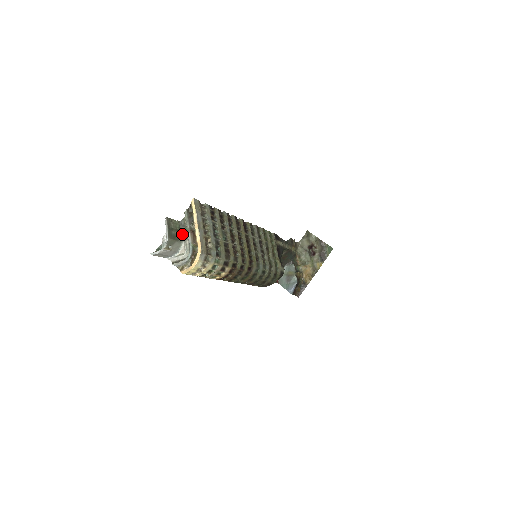
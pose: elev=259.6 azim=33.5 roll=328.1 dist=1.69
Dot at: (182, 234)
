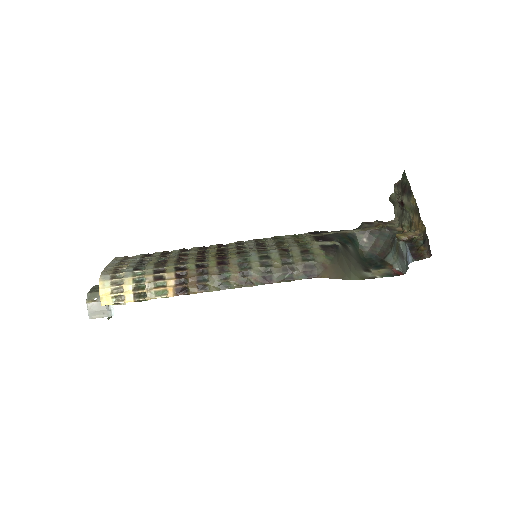
Dot at: occluded
